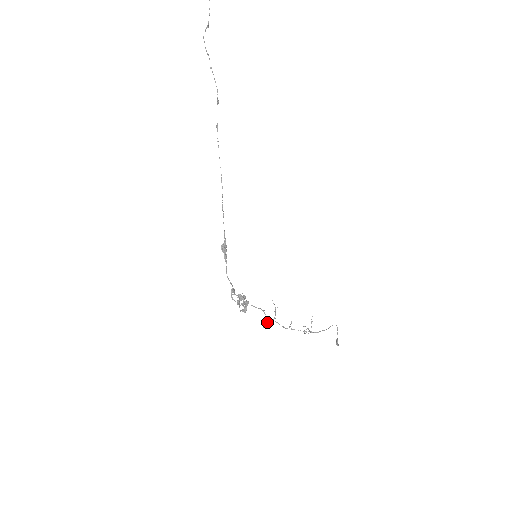
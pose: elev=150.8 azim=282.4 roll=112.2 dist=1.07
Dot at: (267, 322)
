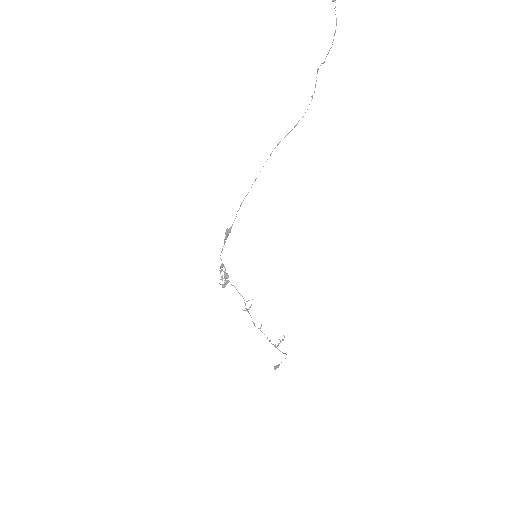
Dot at: (246, 310)
